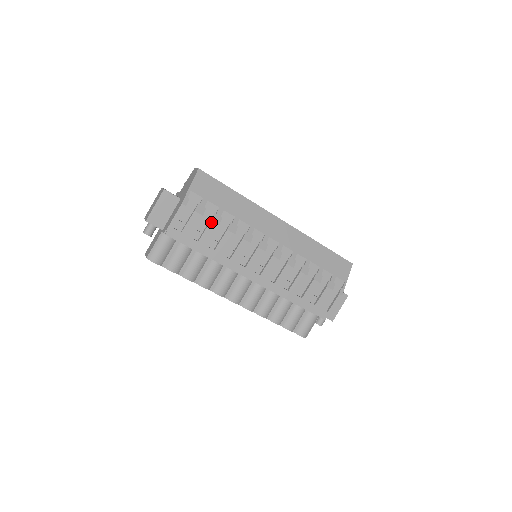
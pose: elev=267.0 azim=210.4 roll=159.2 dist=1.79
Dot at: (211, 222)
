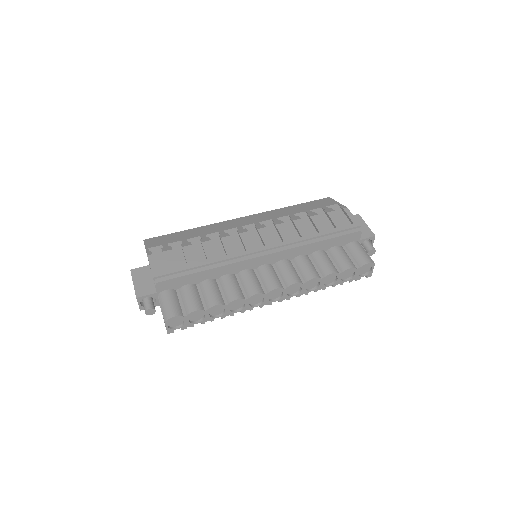
Dot at: (183, 248)
